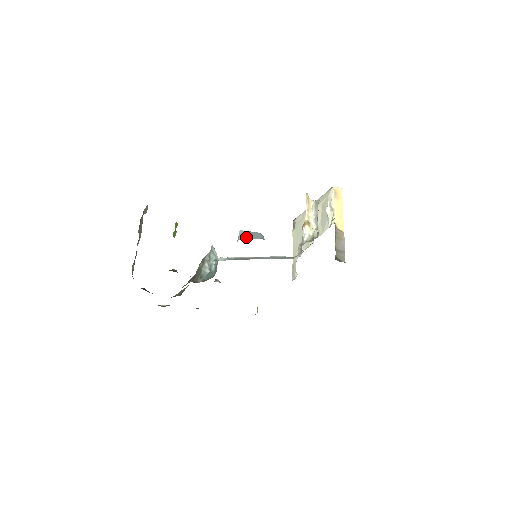
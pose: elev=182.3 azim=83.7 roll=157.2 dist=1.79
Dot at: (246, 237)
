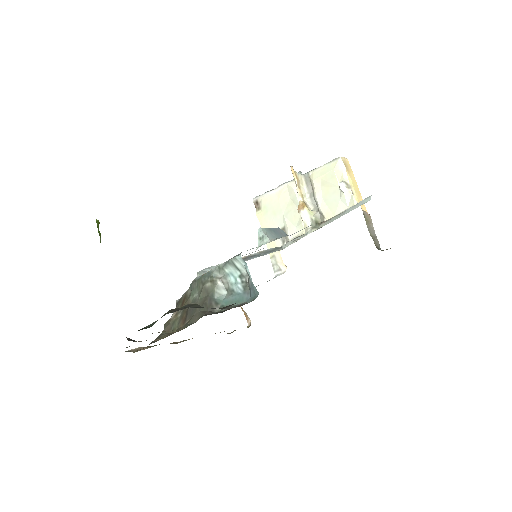
Dot at: (272, 237)
